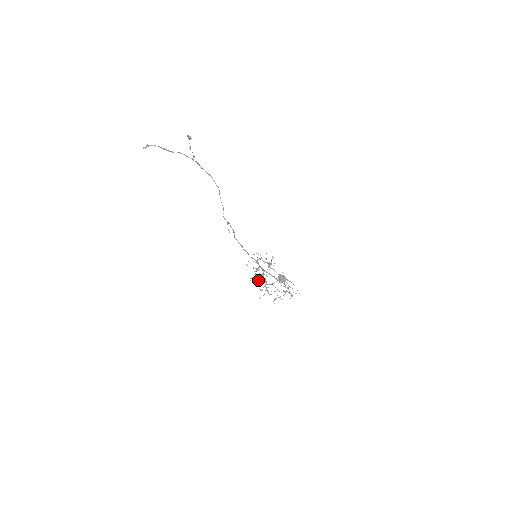
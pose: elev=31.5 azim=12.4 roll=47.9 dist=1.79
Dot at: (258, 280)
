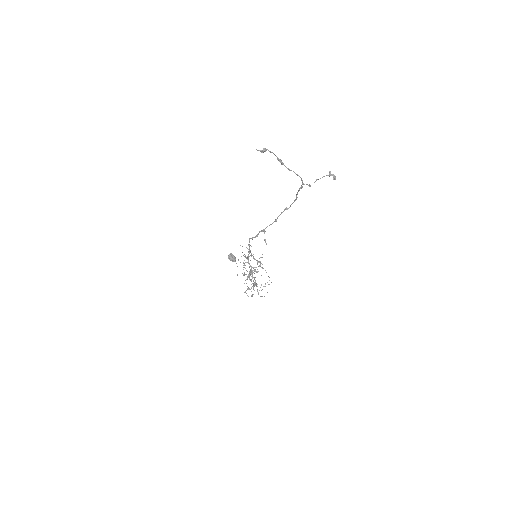
Dot at: (247, 278)
